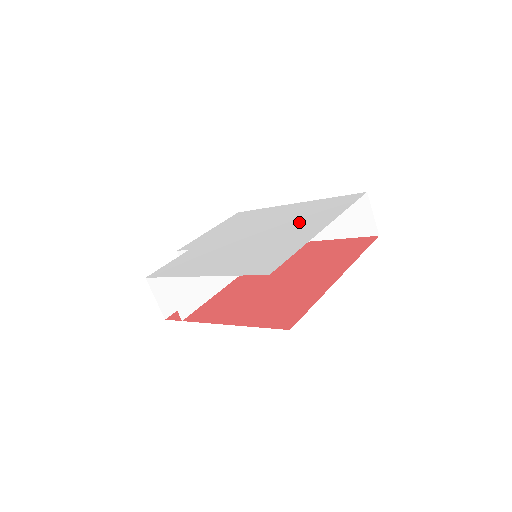
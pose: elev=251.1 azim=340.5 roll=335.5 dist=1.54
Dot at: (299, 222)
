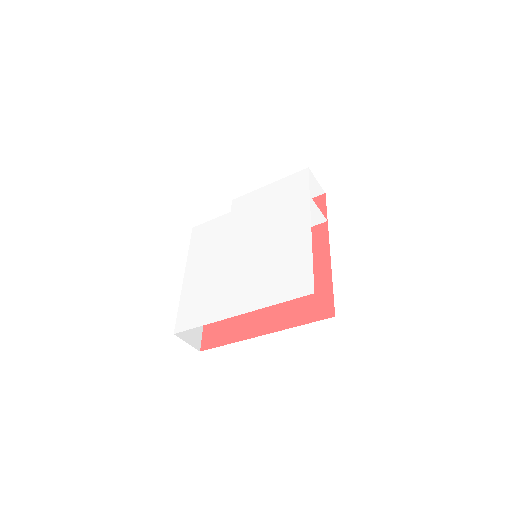
Dot at: (256, 277)
